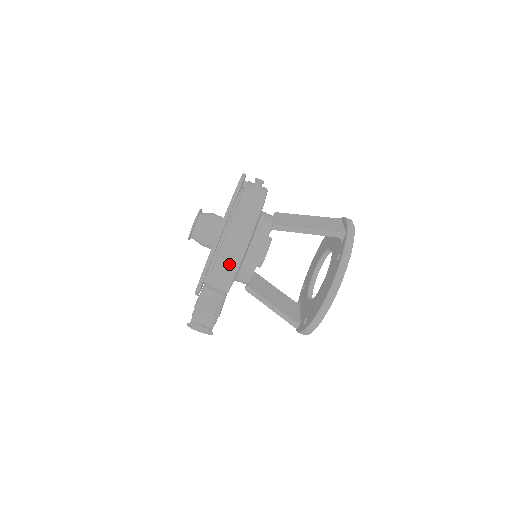
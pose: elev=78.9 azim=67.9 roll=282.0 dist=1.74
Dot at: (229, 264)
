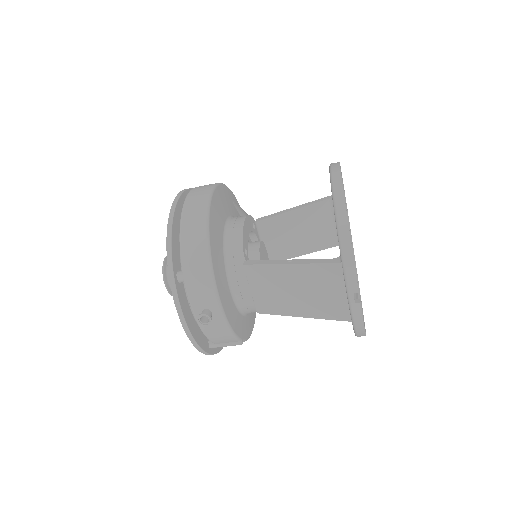
Dot at: occluded
